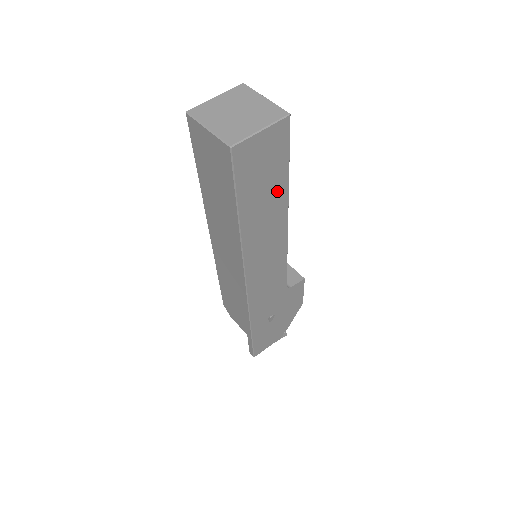
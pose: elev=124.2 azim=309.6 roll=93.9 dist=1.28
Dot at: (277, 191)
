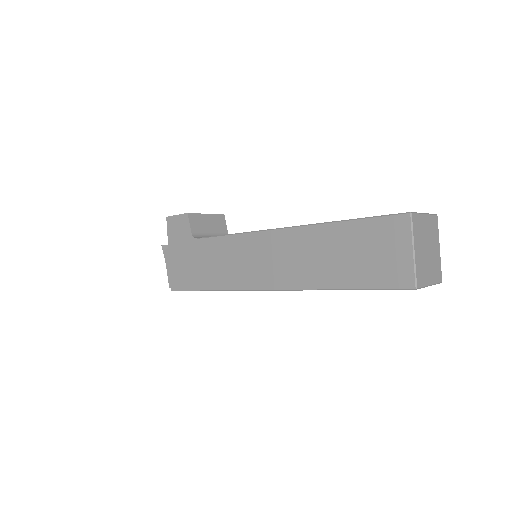
Dot at: occluded
